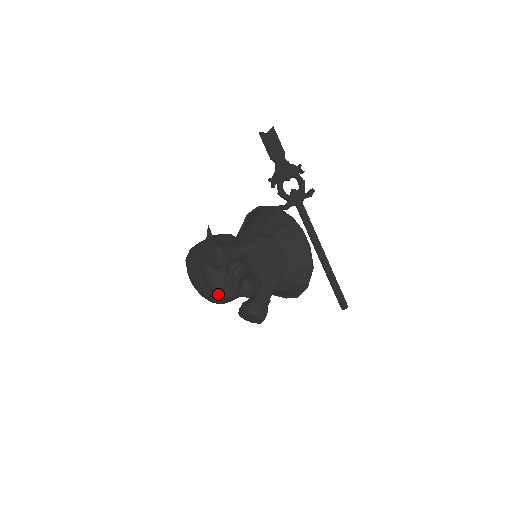
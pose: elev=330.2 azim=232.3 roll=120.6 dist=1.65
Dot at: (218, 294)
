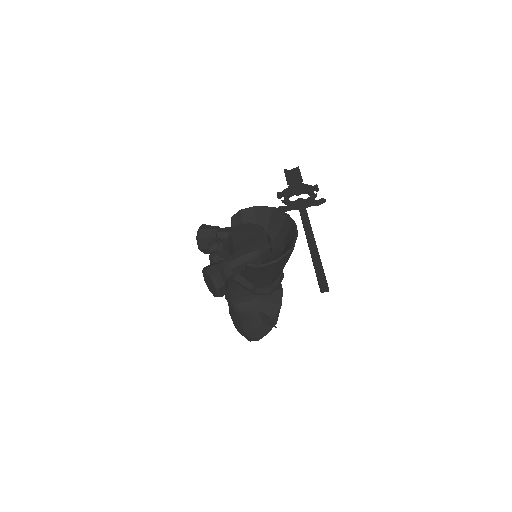
Dot at: (230, 305)
